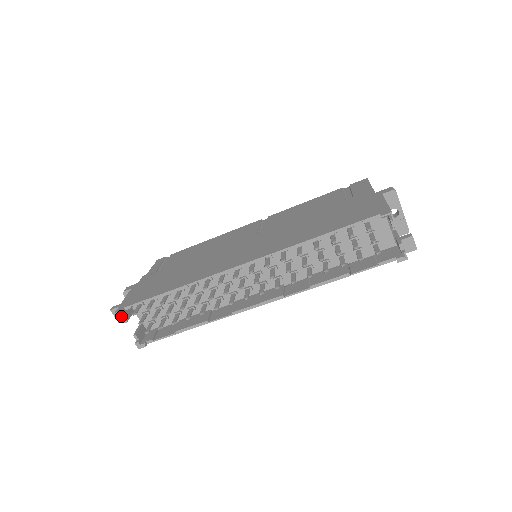
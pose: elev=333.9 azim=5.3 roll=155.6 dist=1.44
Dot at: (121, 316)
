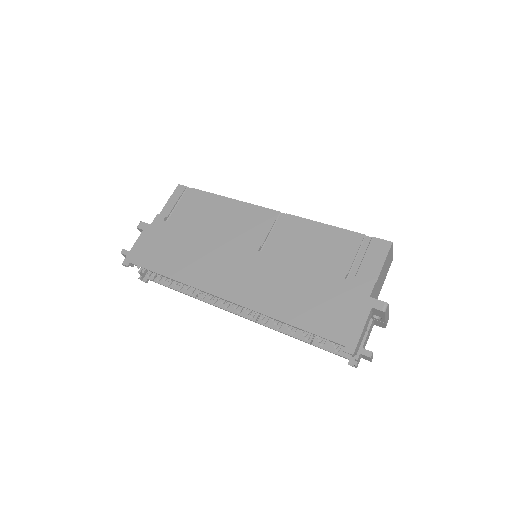
Dot at: occluded
